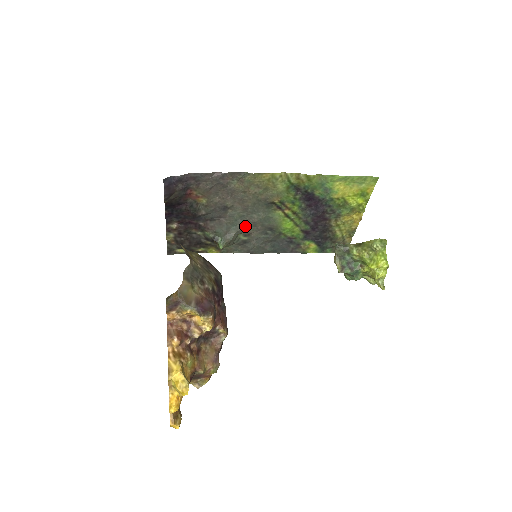
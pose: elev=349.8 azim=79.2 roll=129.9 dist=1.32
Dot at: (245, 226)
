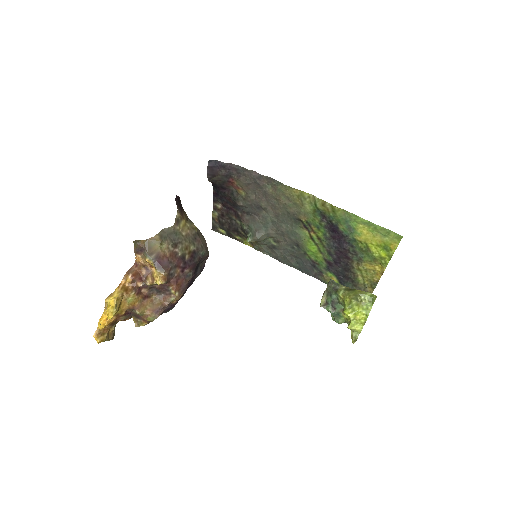
Dot at: (275, 232)
